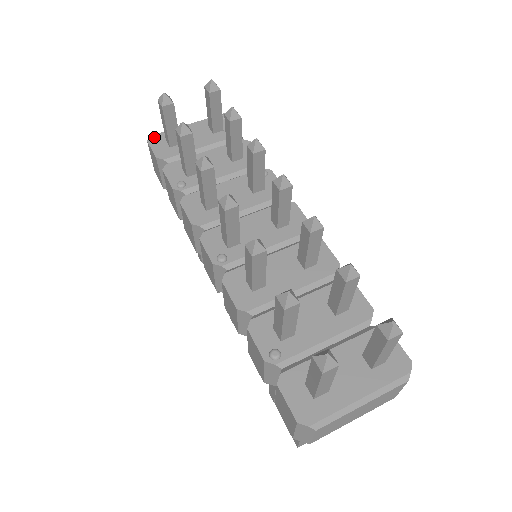
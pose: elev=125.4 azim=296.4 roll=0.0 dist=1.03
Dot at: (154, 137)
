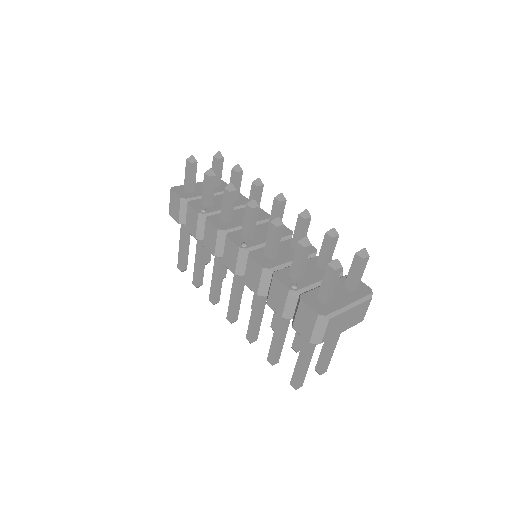
Dot at: (175, 188)
